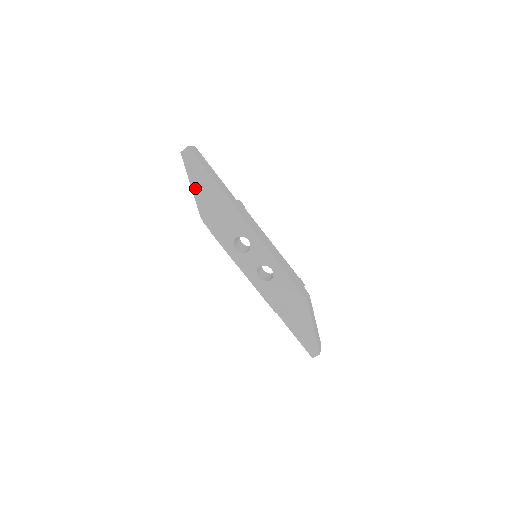
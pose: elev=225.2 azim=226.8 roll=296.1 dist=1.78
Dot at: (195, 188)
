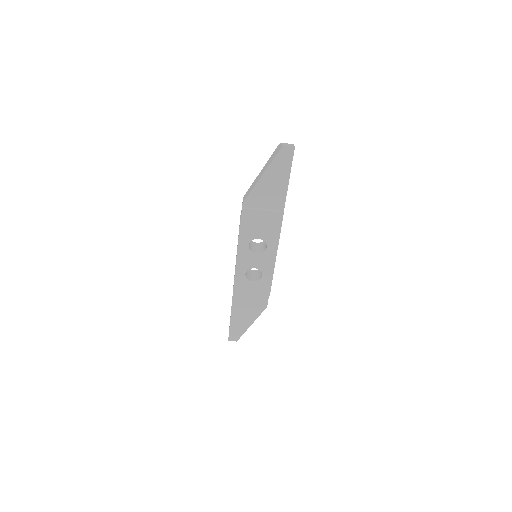
Dot at: (264, 180)
